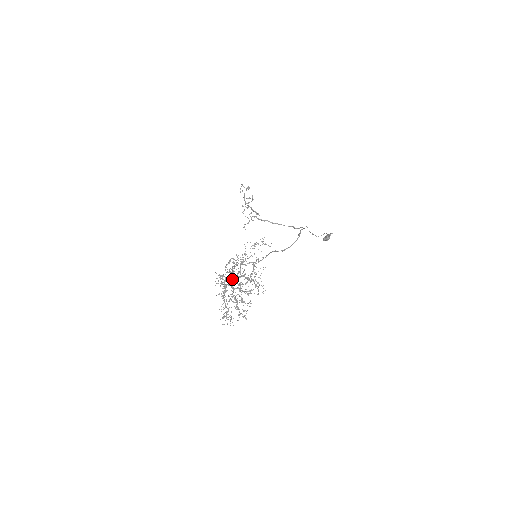
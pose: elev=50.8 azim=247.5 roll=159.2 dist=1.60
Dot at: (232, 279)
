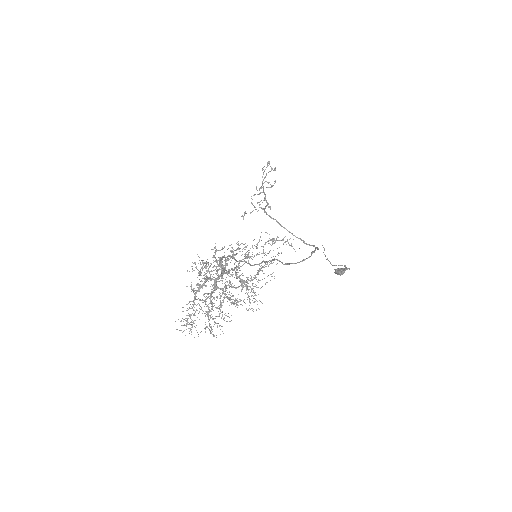
Dot at: occluded
